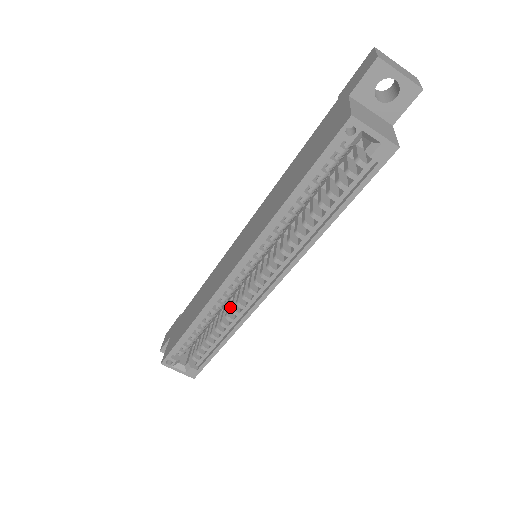
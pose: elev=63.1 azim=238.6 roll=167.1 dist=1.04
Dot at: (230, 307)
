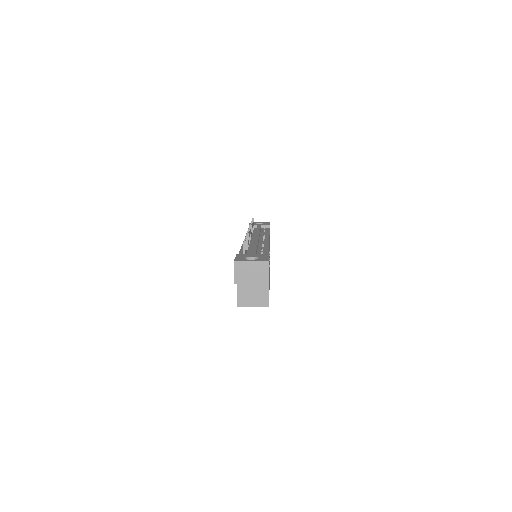
Dot at: occluded
